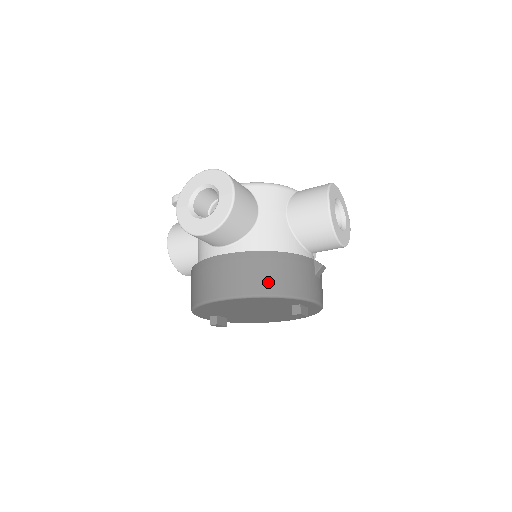
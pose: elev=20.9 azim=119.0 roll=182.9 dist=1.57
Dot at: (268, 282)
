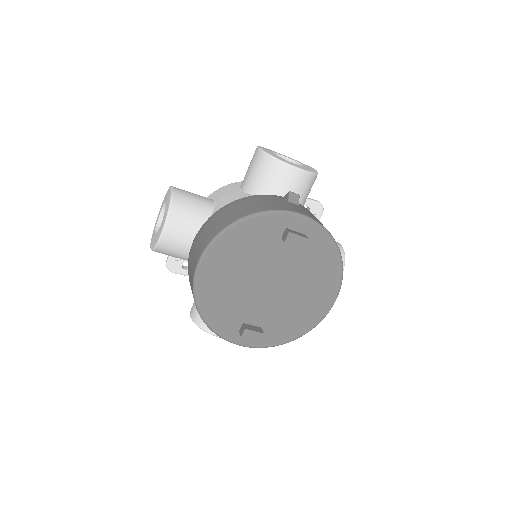
Dot at: (228, 218)
